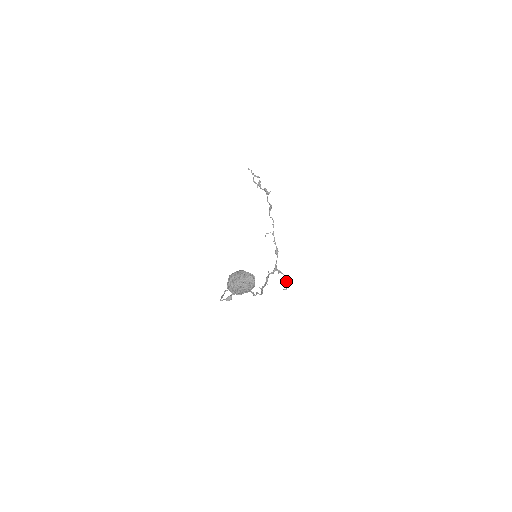
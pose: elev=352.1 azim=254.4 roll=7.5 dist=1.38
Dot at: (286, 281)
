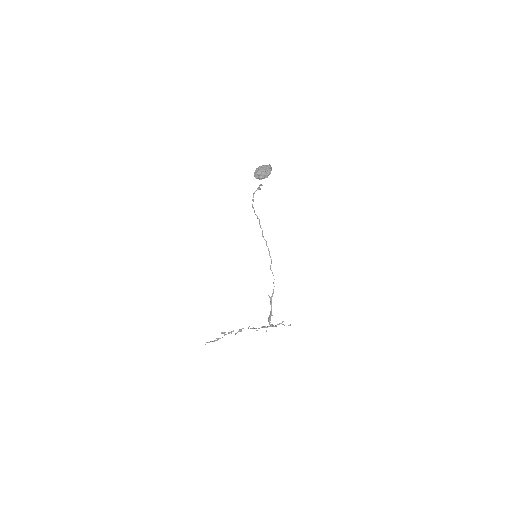
Dot at: occluded
